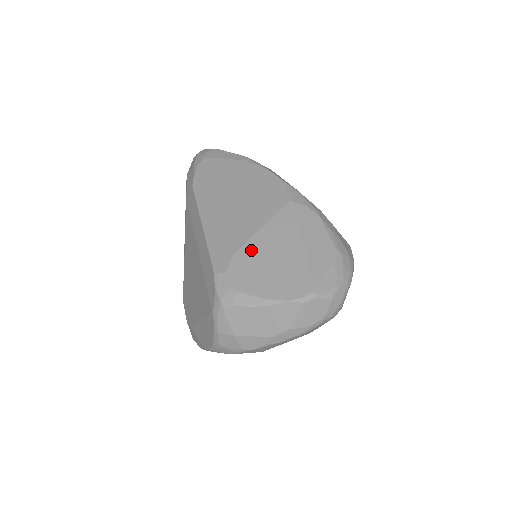
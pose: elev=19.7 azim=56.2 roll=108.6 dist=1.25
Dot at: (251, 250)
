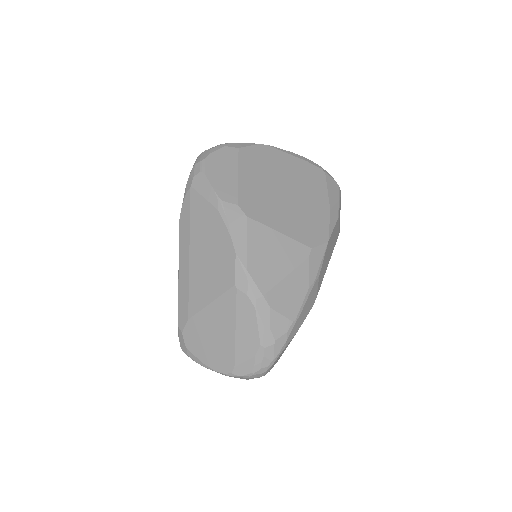
Dot at: (200, 321)
